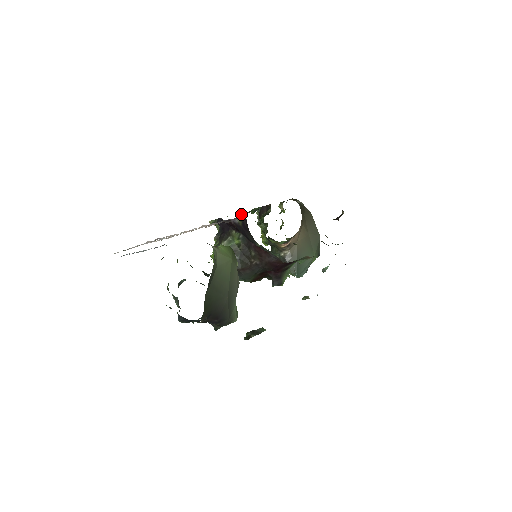
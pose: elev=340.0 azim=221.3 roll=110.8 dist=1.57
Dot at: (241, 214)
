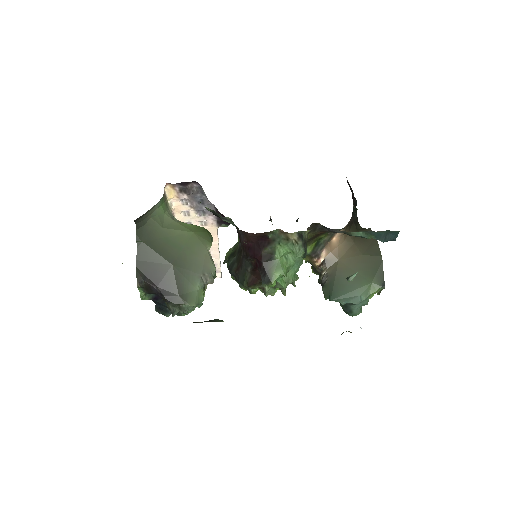
Dot at: occluded
